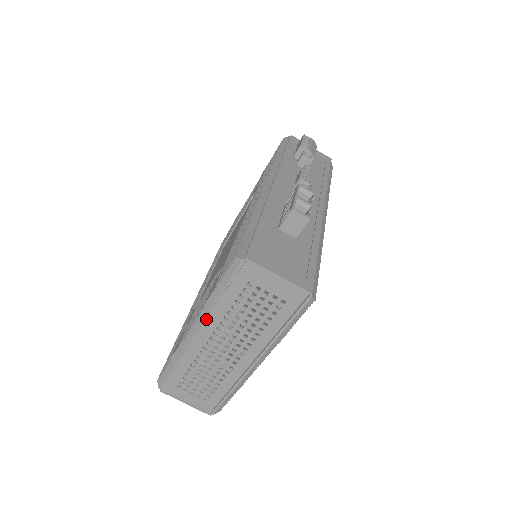
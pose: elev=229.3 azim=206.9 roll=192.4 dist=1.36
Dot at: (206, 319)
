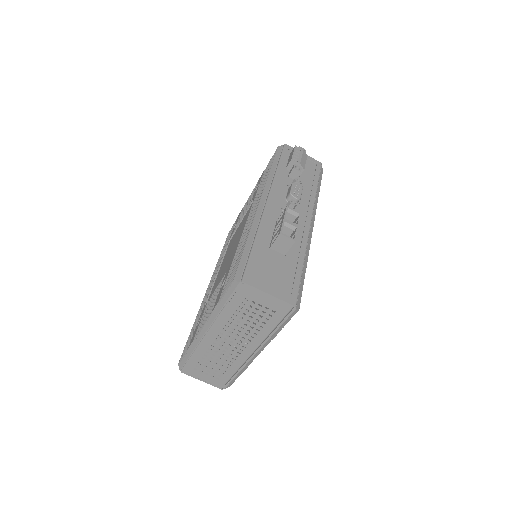
Dot at: (214, 323)
